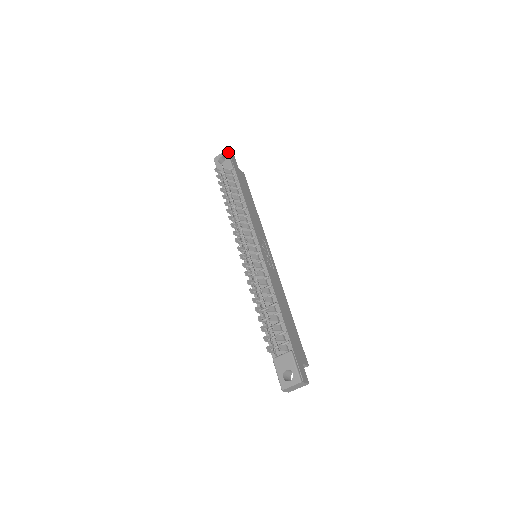
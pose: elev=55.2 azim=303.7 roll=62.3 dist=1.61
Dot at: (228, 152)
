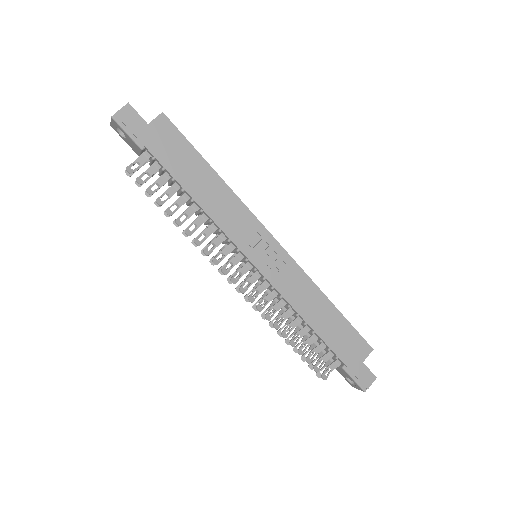
Dot at: (116, 119)
